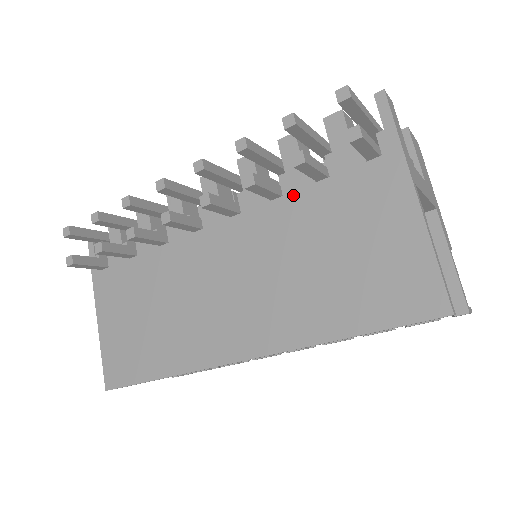
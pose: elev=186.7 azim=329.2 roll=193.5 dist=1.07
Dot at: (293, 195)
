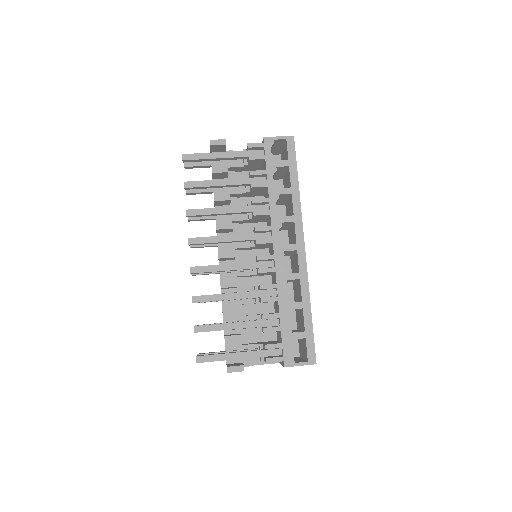
Dot at: occluded
